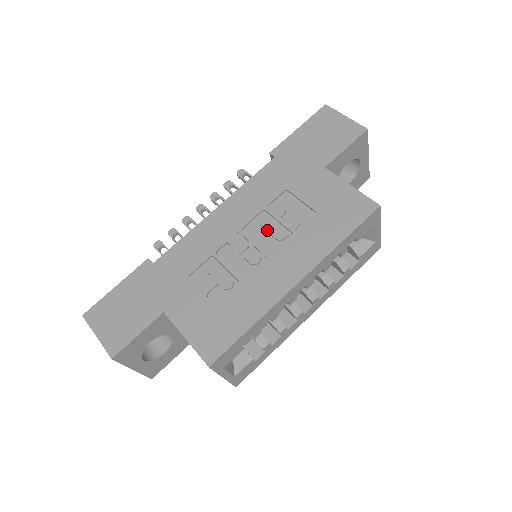
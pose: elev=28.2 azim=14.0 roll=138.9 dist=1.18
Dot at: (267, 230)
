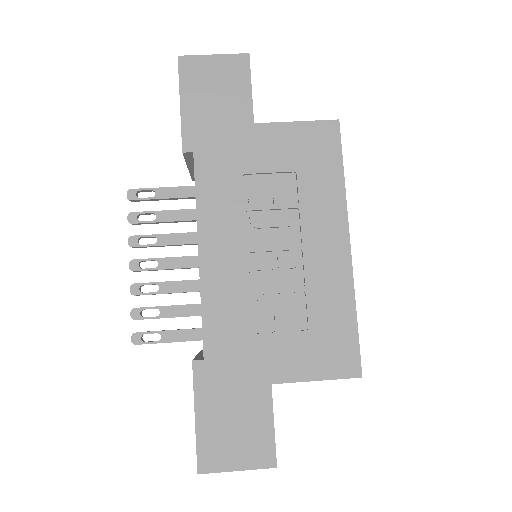
Dot at: (272, 226)
